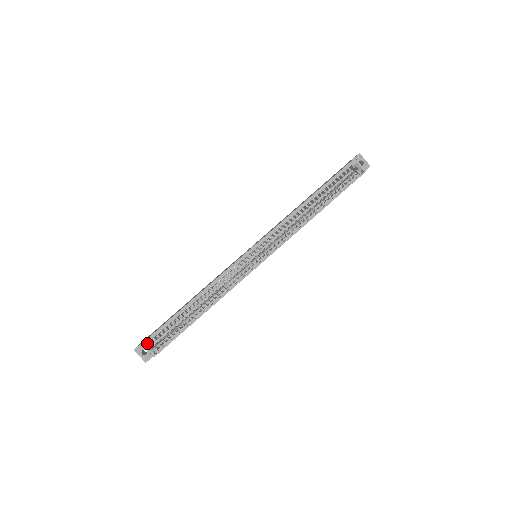
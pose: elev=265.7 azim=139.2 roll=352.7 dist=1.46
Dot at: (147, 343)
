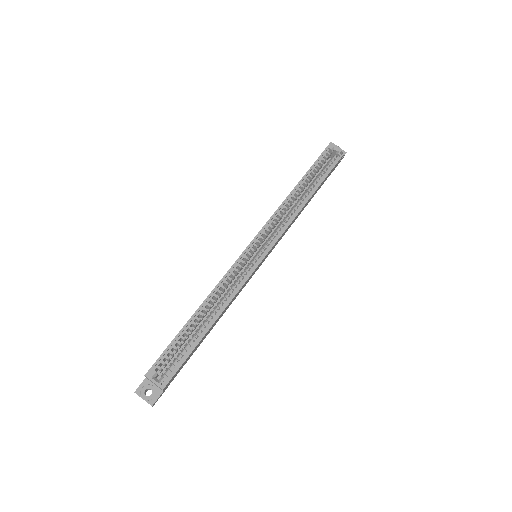
Dot at: (151, 374)
